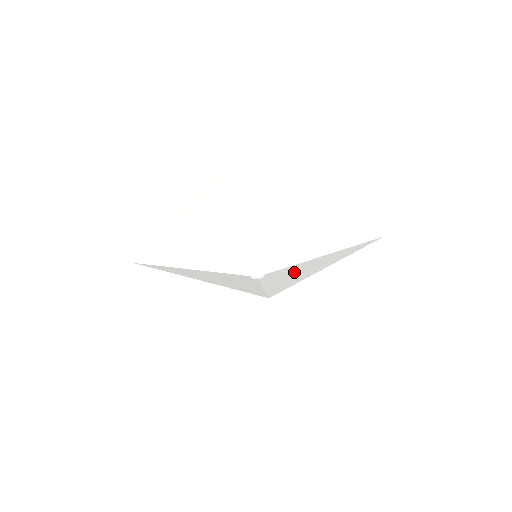
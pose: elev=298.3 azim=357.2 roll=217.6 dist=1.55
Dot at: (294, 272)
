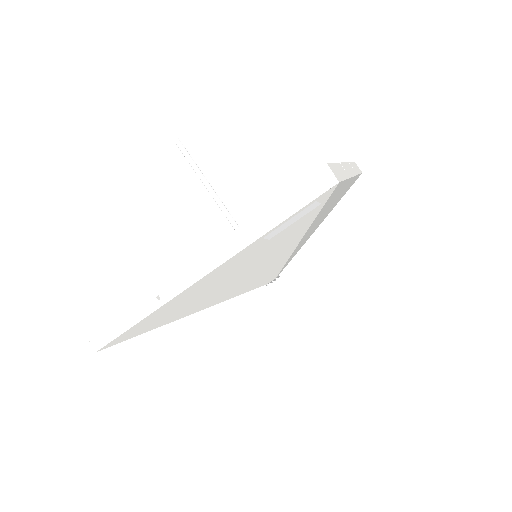
Dot at: occluded
